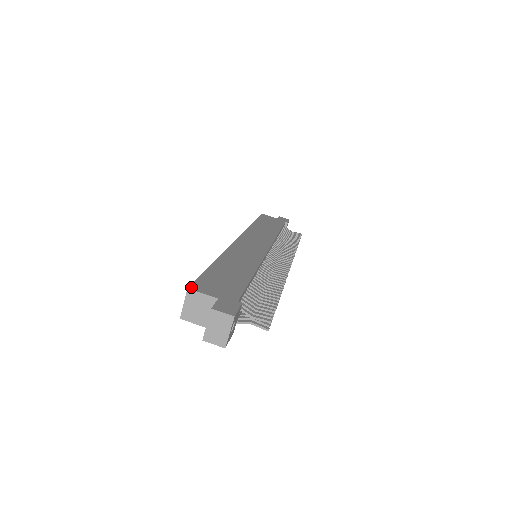
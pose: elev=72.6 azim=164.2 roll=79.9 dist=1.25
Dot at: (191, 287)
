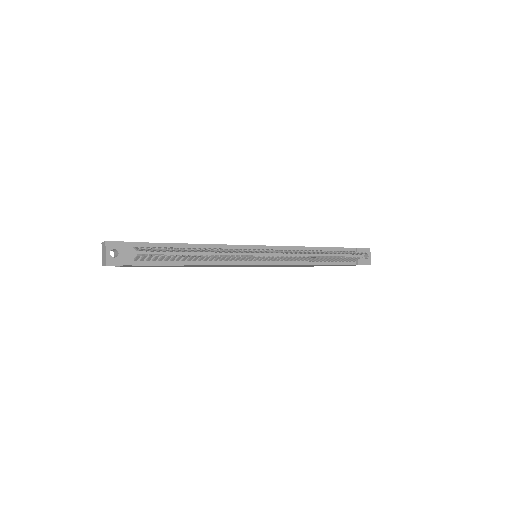
Dot at: occluded
